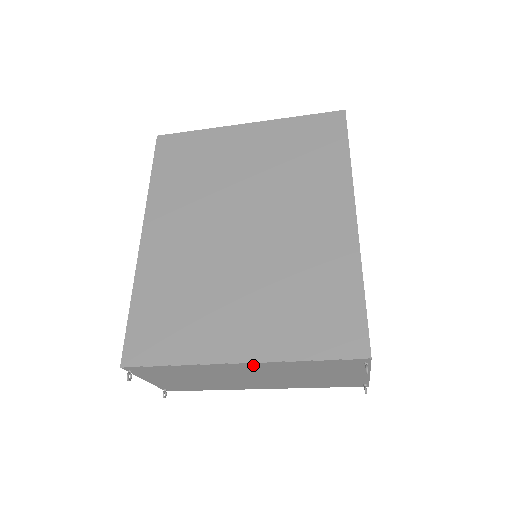
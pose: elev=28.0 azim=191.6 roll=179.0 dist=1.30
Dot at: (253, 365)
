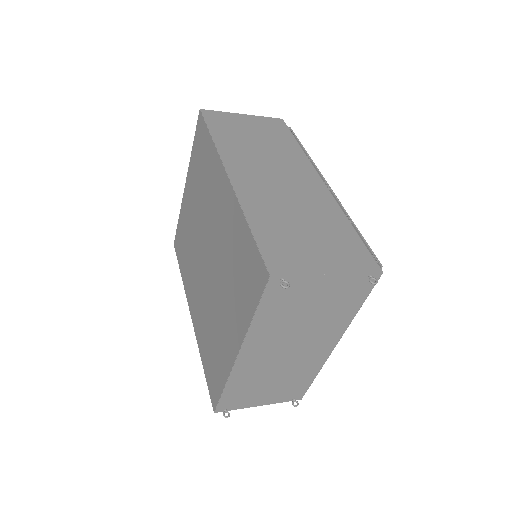
Dot at: (248, 349)
